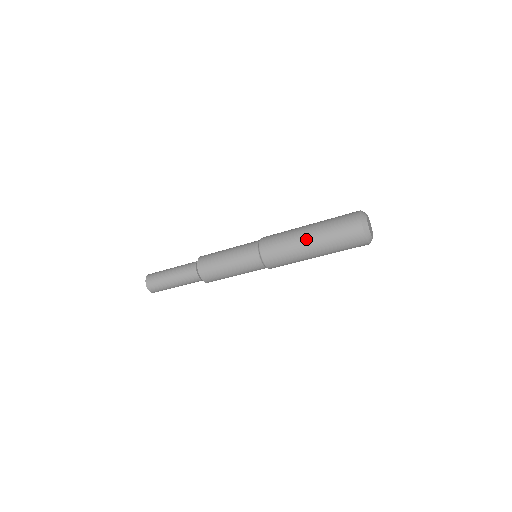
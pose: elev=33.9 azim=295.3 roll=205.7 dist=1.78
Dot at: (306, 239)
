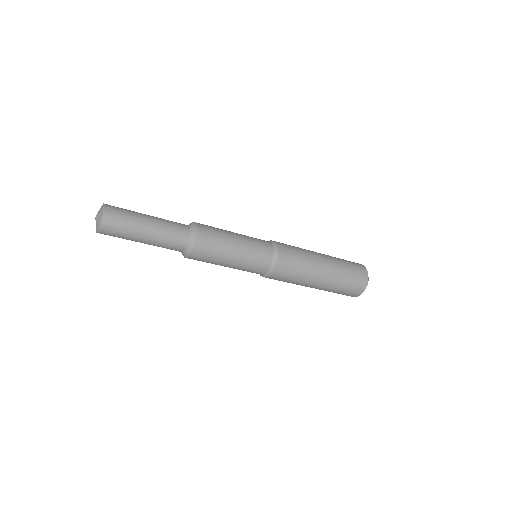
Dot at: (321, 255)
